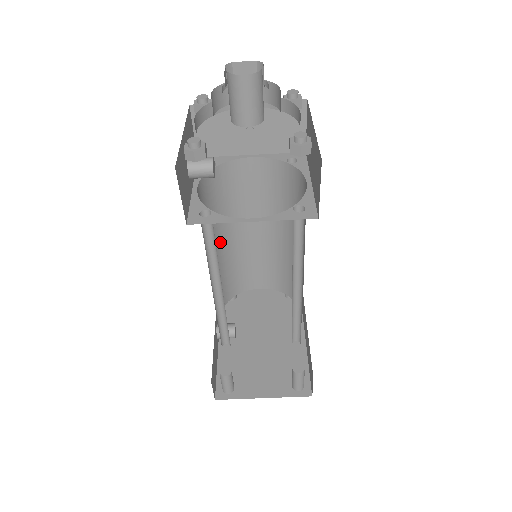
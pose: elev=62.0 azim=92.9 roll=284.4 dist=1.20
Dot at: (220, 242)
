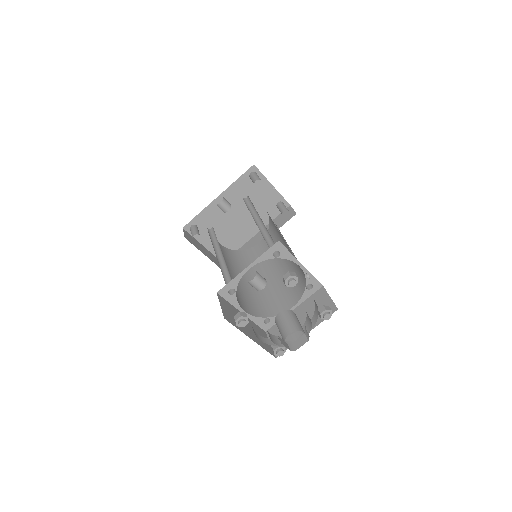
Dot at: occluded
